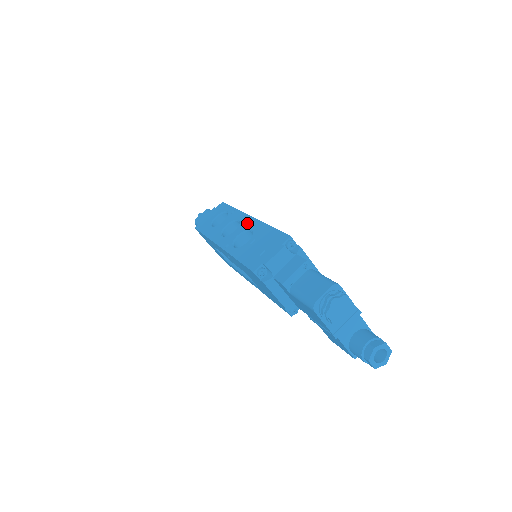
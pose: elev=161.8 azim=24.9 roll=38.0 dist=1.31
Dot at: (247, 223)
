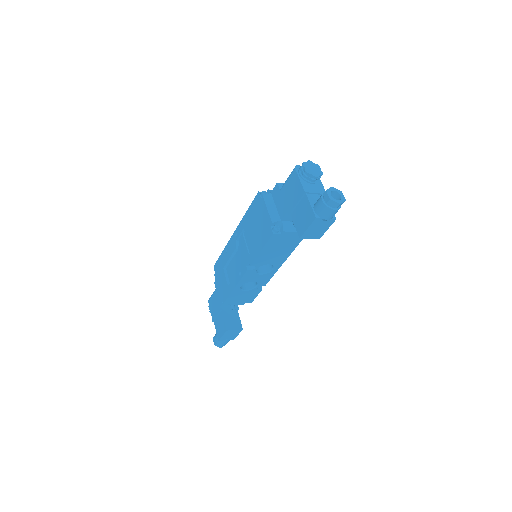
Dot at: occluded
